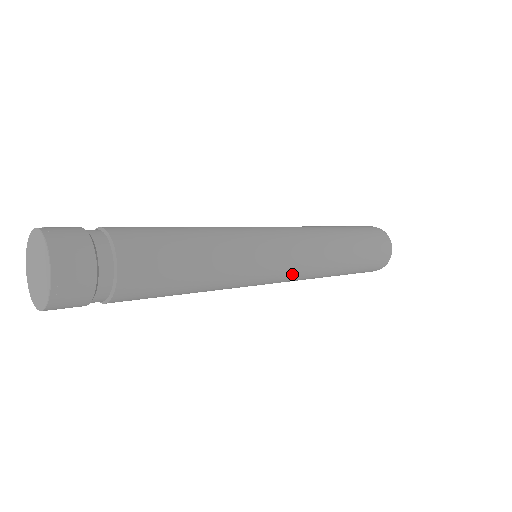
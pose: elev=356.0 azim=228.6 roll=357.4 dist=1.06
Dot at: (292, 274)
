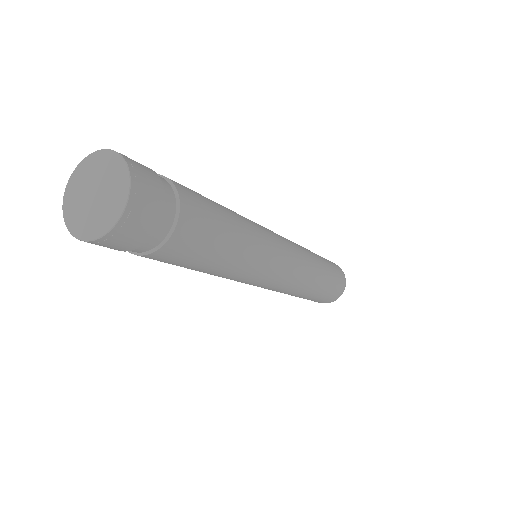
Dot at: (294, 257)
